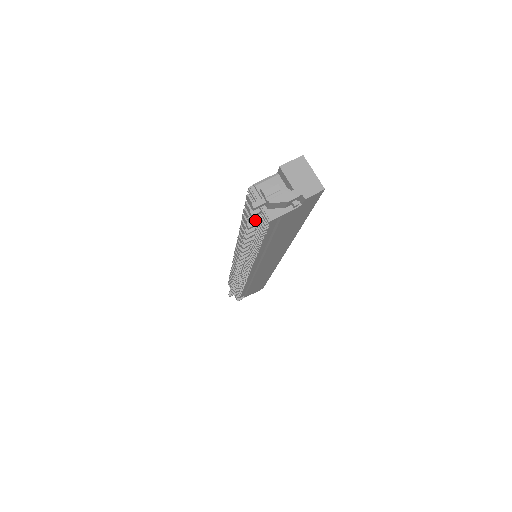
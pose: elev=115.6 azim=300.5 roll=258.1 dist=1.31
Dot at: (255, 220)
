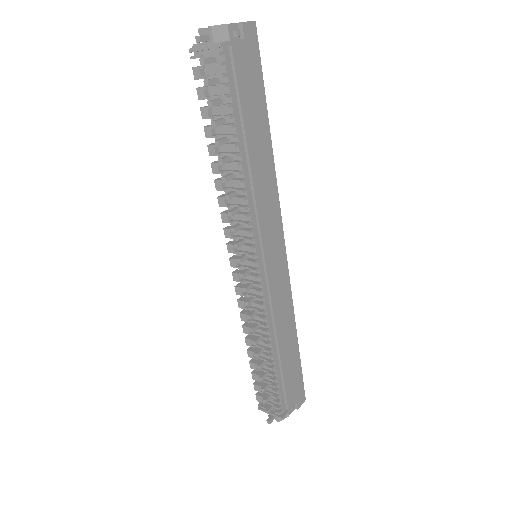
Dot at: (212, 83)
